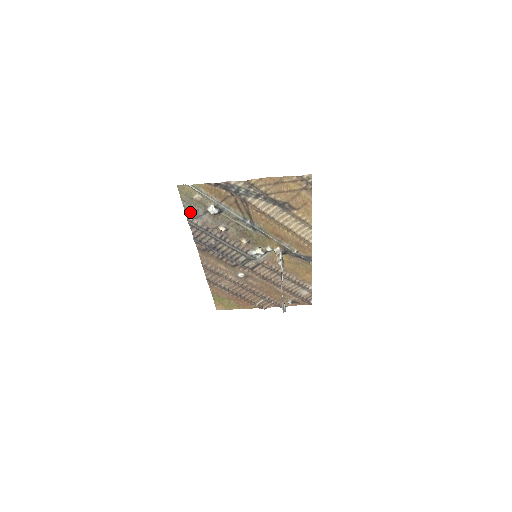
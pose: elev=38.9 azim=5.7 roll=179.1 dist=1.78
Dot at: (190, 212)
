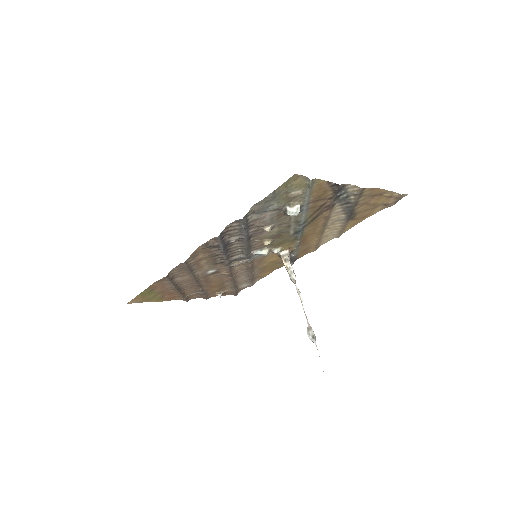
Dot at: (259, 205)
